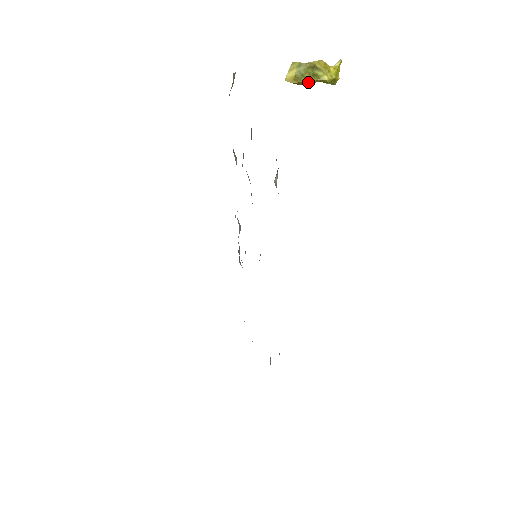
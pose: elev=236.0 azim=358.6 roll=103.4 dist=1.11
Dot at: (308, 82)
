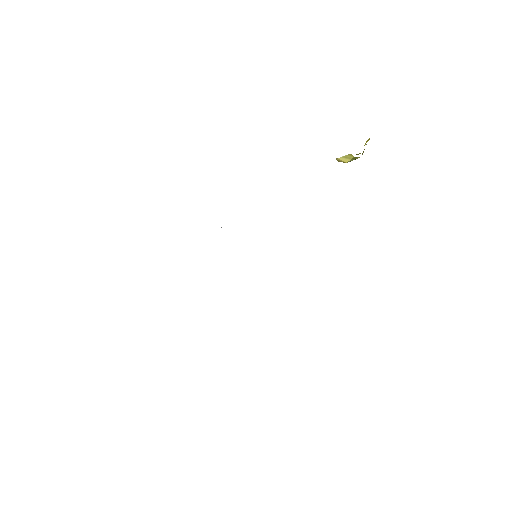
Dot at: occluded
